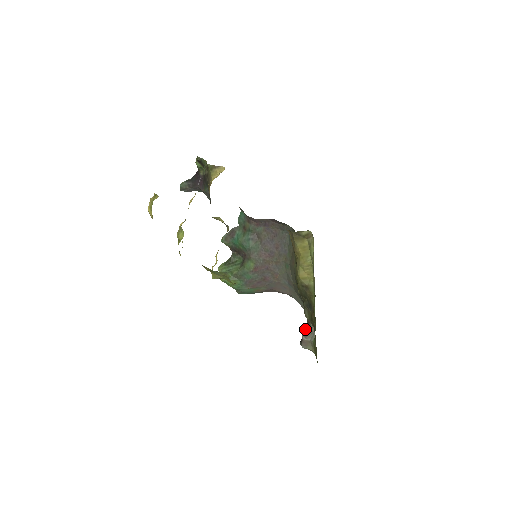
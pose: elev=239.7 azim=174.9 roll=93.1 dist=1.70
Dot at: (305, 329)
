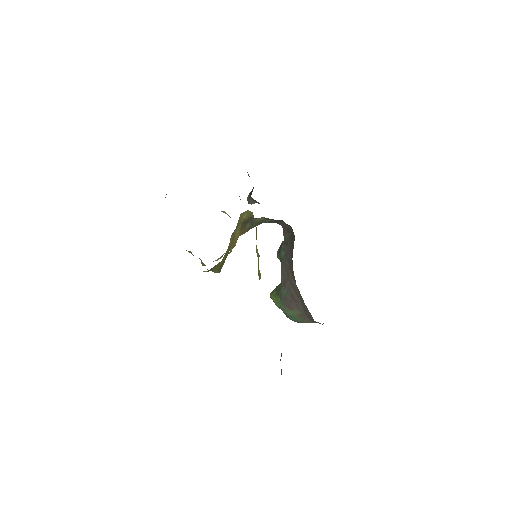
Dot at: occluded
